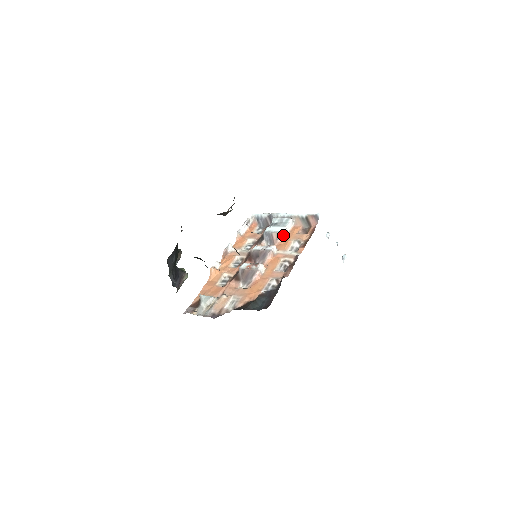
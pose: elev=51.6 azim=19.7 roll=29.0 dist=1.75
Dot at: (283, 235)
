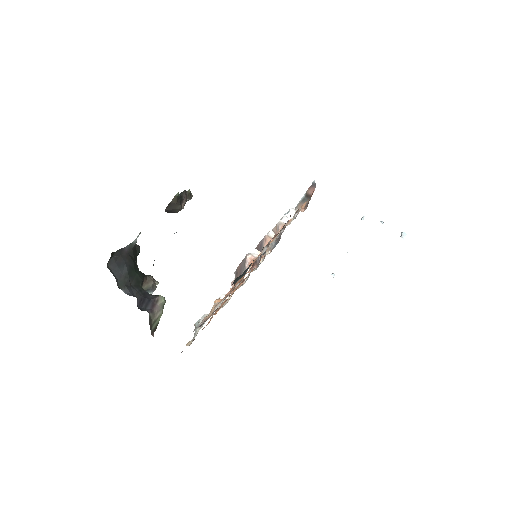
Dot at: (283, 223)
